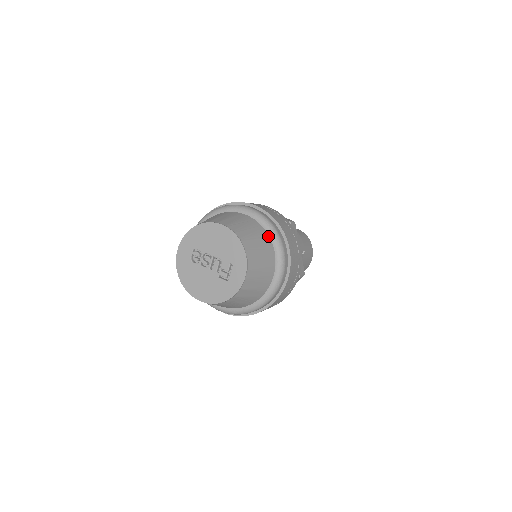
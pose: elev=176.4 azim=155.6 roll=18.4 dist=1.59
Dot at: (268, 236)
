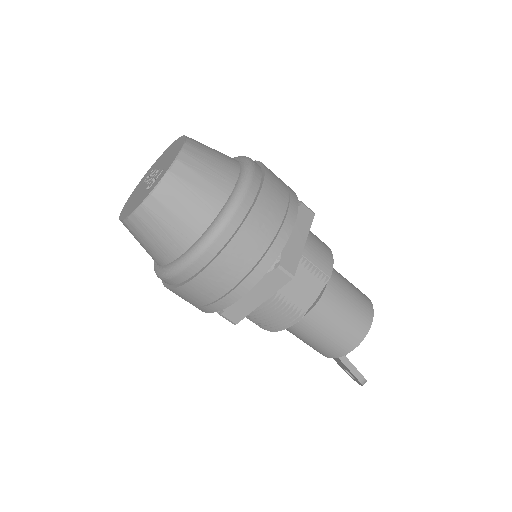
Dot at: (238, 172)
